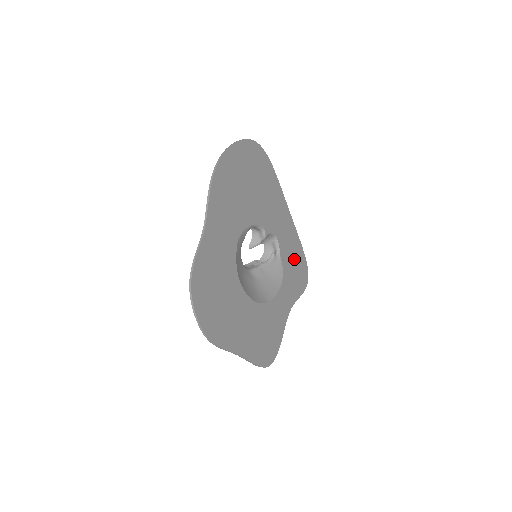
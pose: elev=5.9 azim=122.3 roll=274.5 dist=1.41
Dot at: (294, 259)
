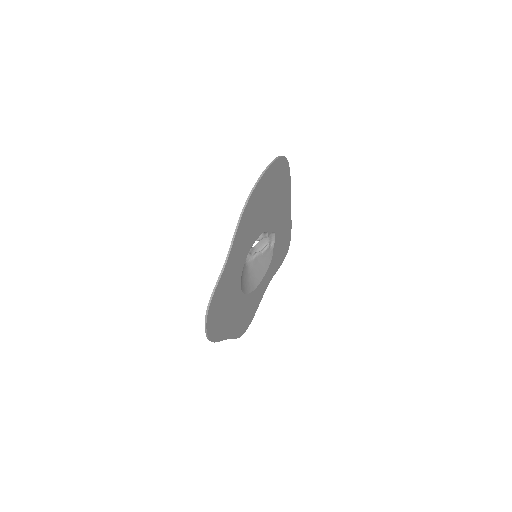
Dot at: (283, 242)
